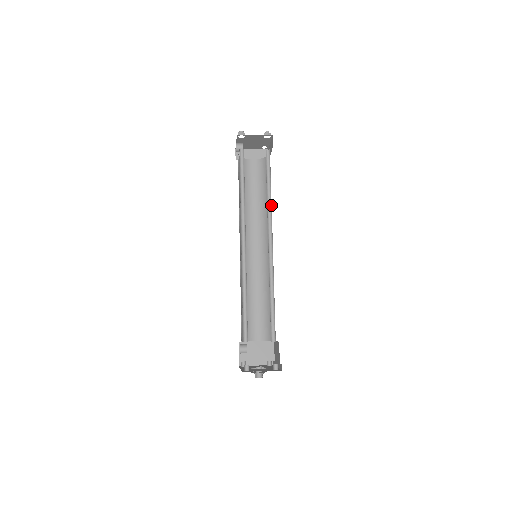
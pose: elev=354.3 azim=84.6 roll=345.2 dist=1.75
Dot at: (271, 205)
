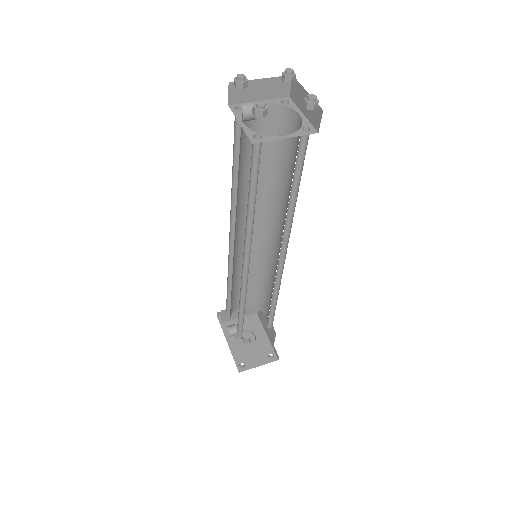
Dot at: (293, 212)
